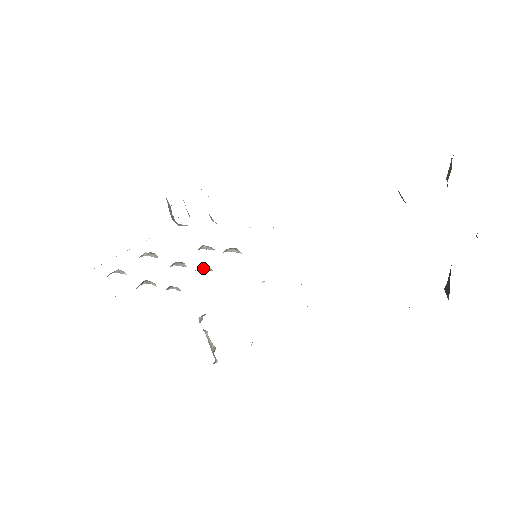
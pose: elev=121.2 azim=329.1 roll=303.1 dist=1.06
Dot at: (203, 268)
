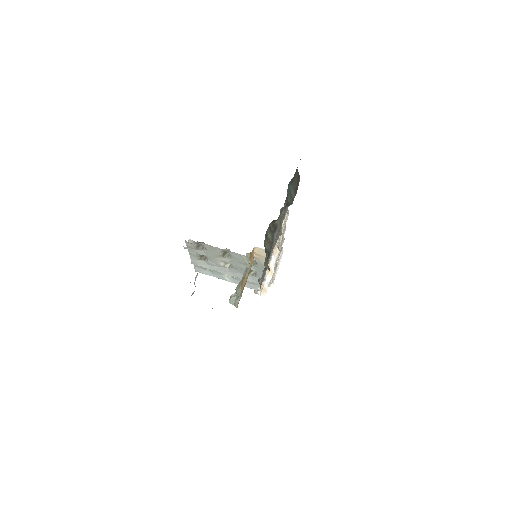
Dot at: (231, 256)
